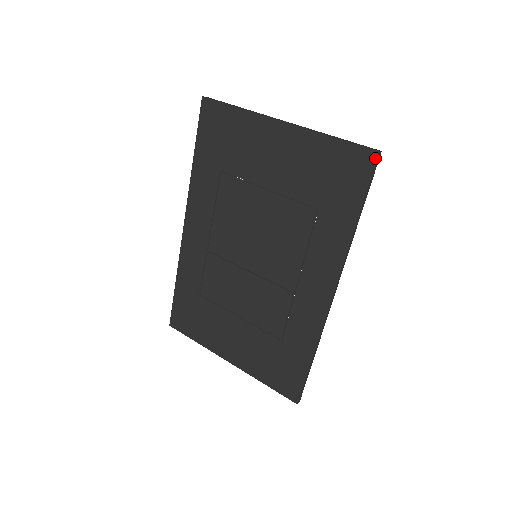
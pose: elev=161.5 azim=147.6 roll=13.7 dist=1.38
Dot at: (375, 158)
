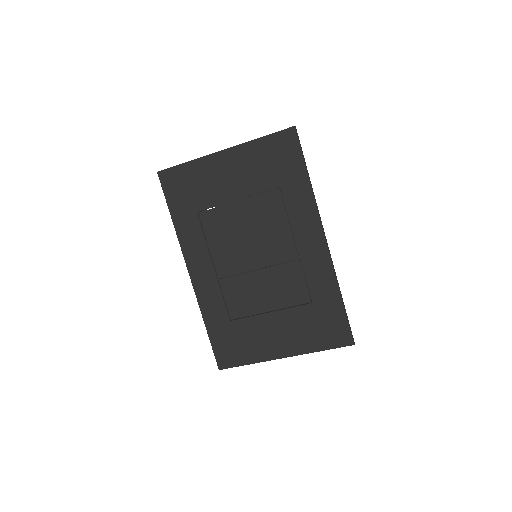
Dot at: (295, 131)
